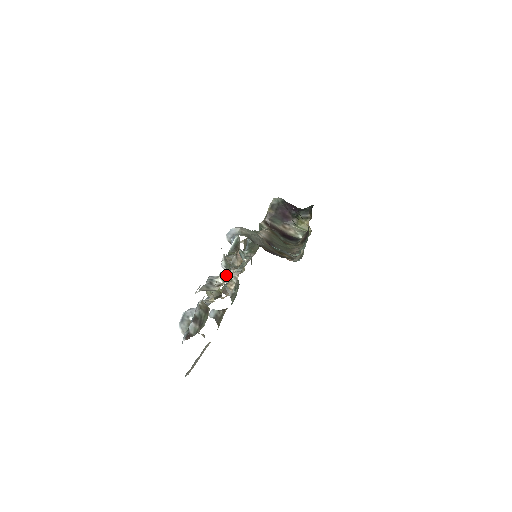
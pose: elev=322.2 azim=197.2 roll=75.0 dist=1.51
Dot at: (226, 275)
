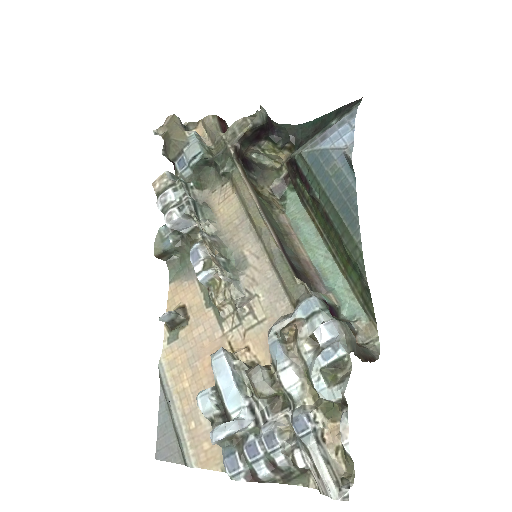
Dot at: (328, 416)
